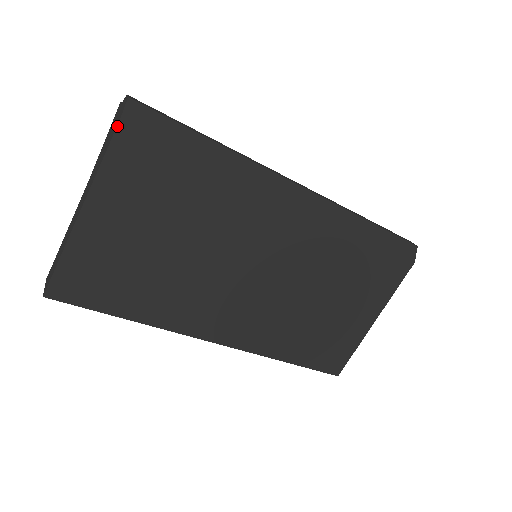
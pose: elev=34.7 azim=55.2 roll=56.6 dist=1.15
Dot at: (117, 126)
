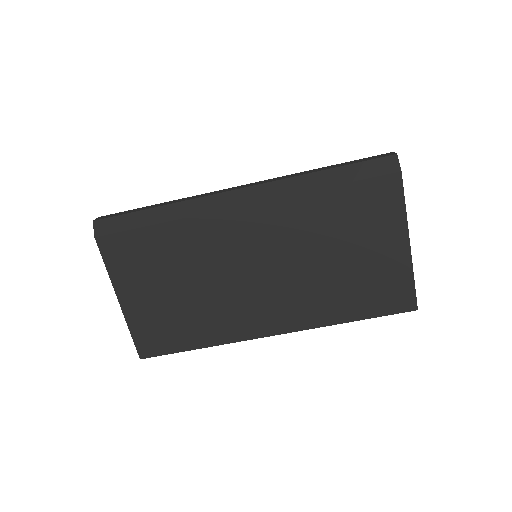
Dot at: (96, 242)
